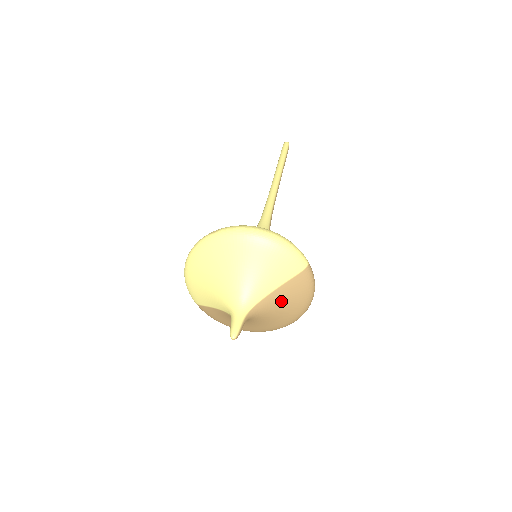
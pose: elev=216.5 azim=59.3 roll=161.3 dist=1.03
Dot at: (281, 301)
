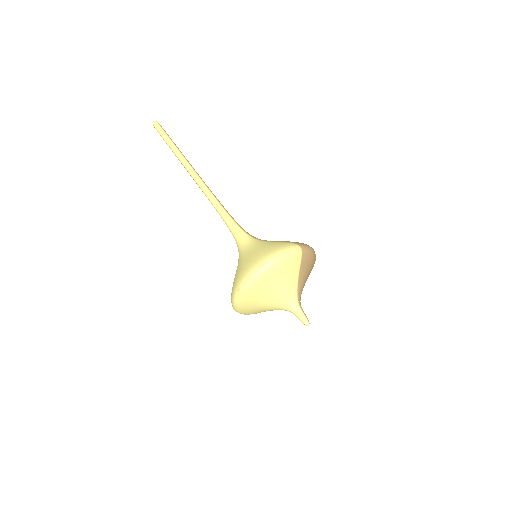
Dot at: (305, 276)
